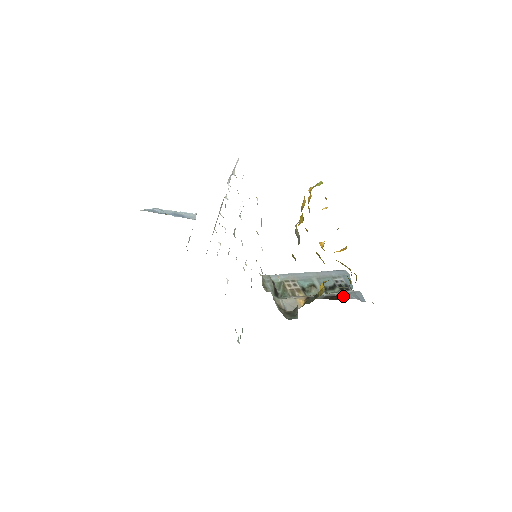
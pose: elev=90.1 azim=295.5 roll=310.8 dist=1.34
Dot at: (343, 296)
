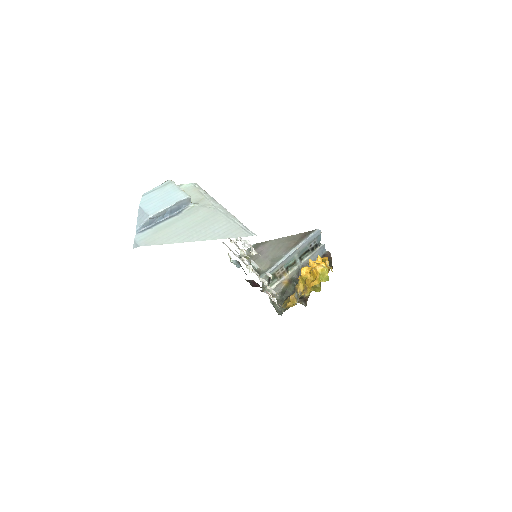
Dot at: (312, 258)
